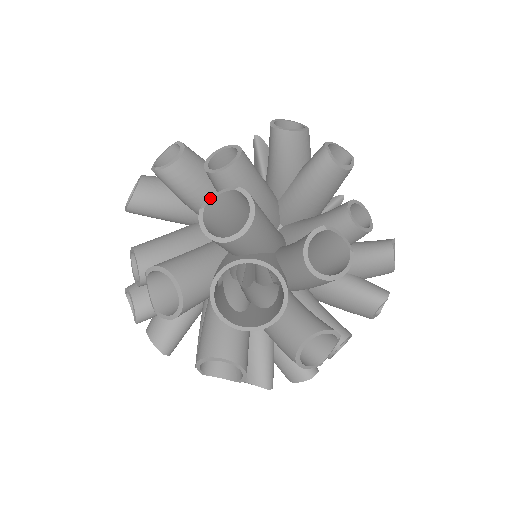
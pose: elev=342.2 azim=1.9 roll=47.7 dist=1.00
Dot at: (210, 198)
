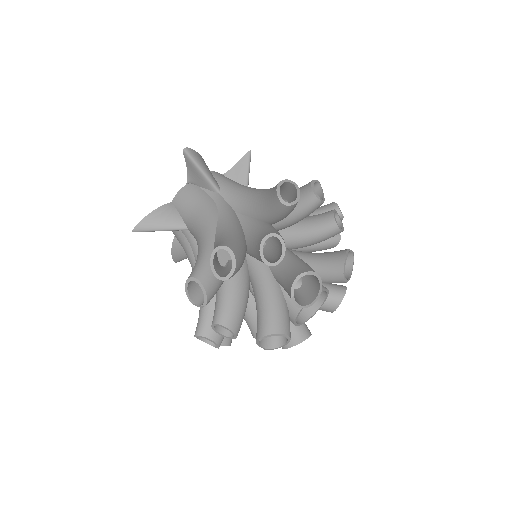
Dot at: (292, 287)
